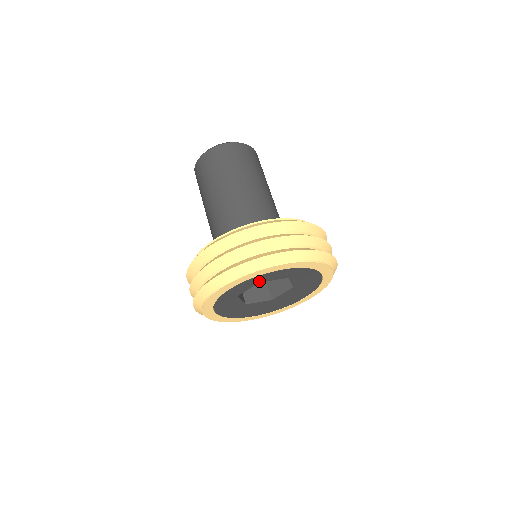
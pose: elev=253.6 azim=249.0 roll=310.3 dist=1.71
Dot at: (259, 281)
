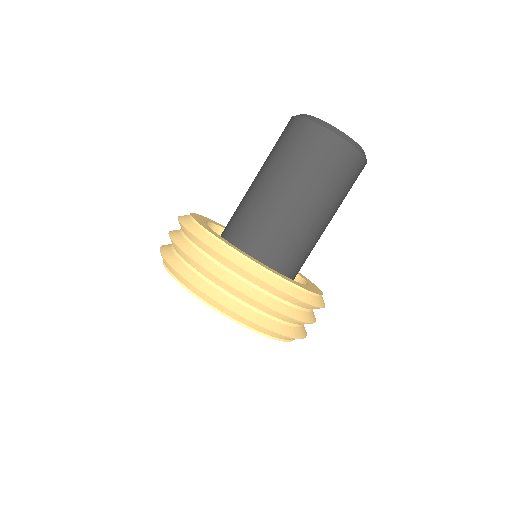
Dot at: occluded
